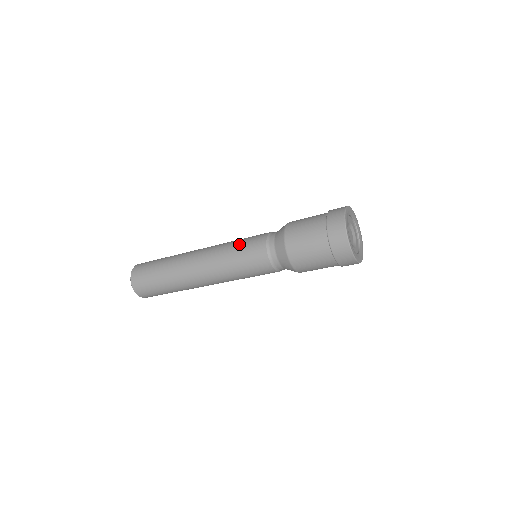
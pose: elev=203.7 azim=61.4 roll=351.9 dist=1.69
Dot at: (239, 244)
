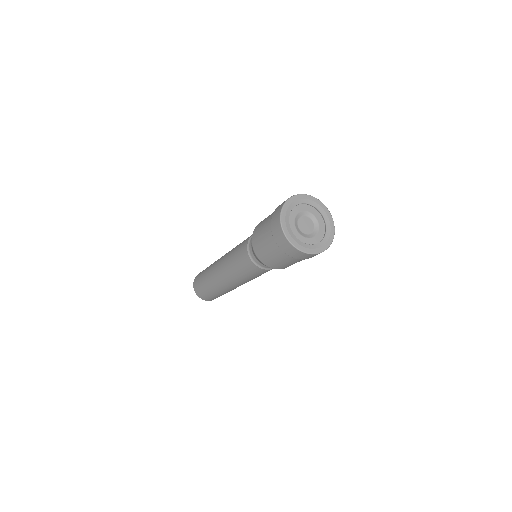
Dot at: occluded
